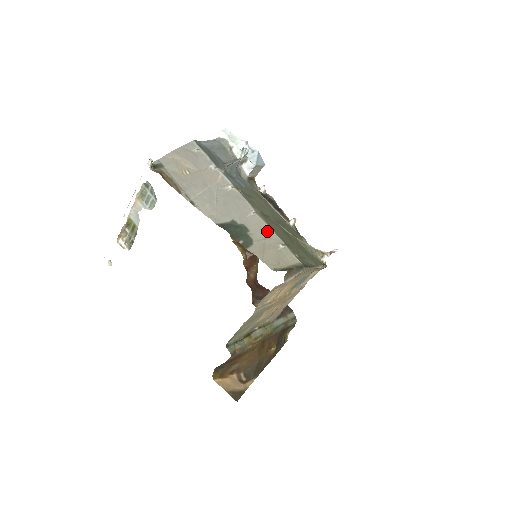
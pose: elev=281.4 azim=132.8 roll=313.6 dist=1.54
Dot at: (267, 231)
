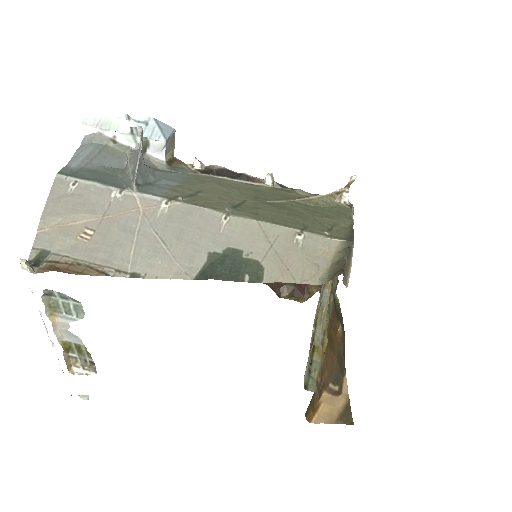
Dot at: (264, 231)
